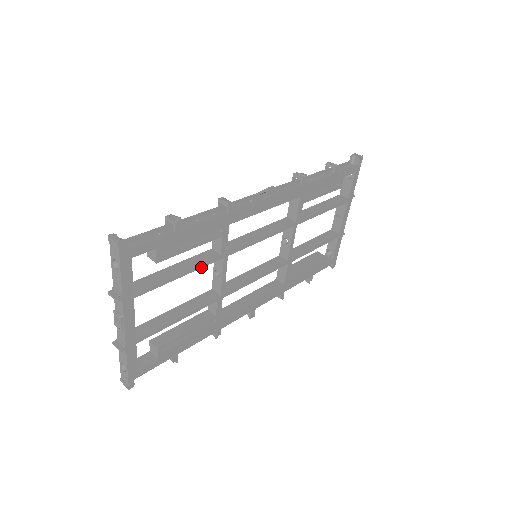
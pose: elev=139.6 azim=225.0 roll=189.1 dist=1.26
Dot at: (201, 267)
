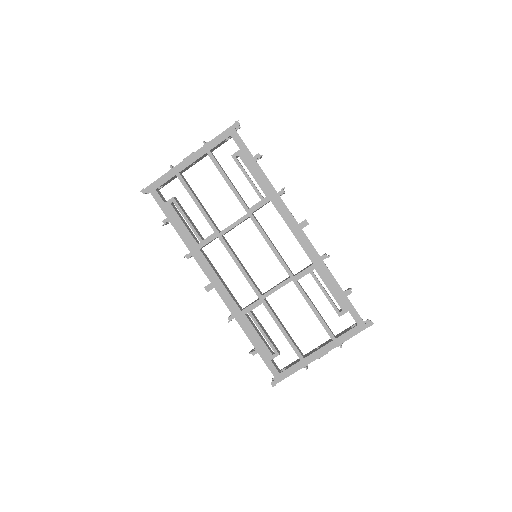
Dot at: (236, 196)
